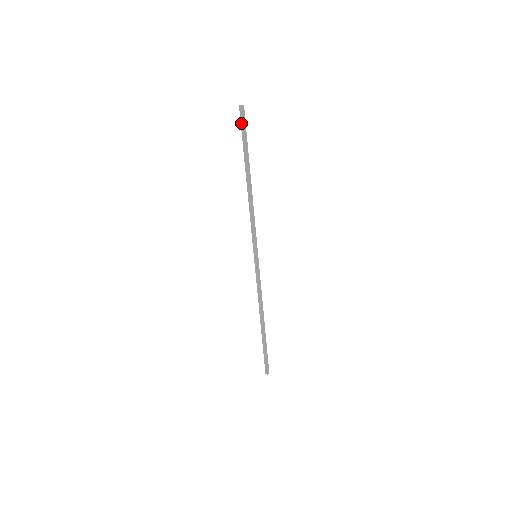
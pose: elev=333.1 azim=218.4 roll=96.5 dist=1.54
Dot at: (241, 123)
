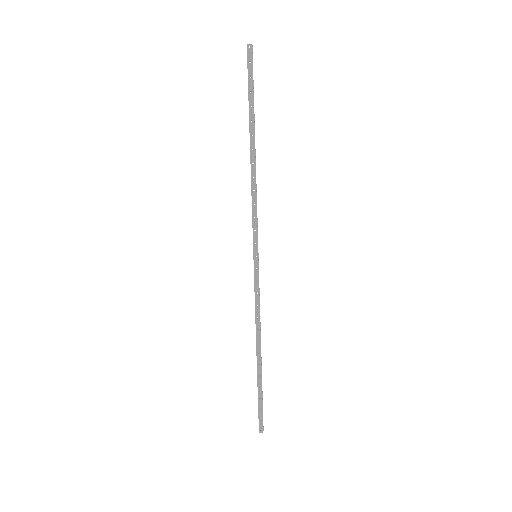
Dot at: (248, 69)
